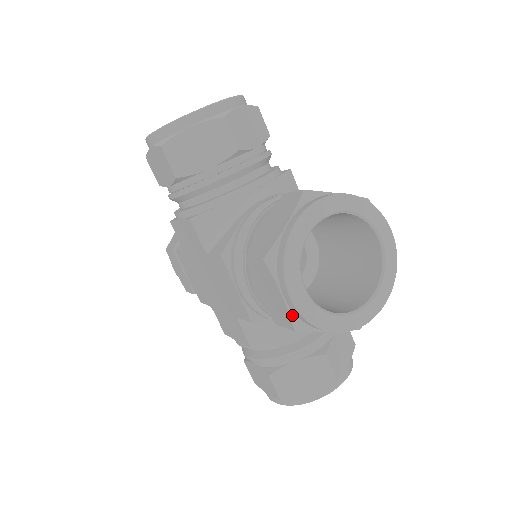
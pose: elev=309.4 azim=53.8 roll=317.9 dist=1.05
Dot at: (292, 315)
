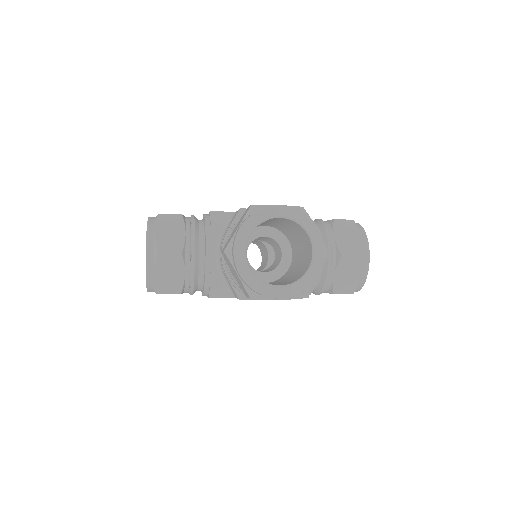
Dot at: occluded
